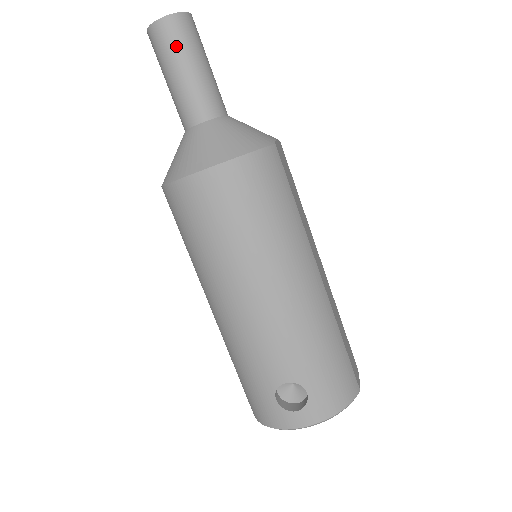
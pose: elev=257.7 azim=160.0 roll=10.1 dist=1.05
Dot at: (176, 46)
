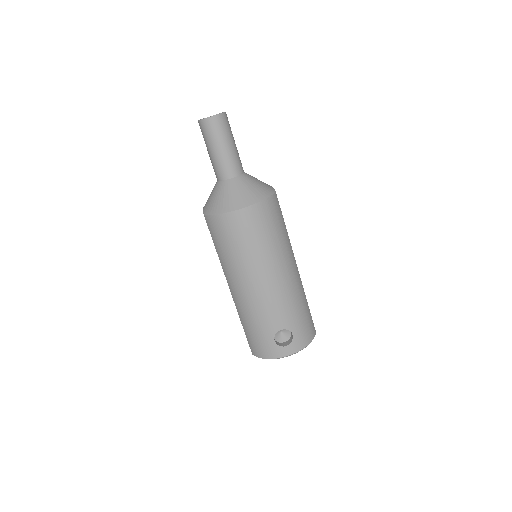
Dot at: (220, 133)
